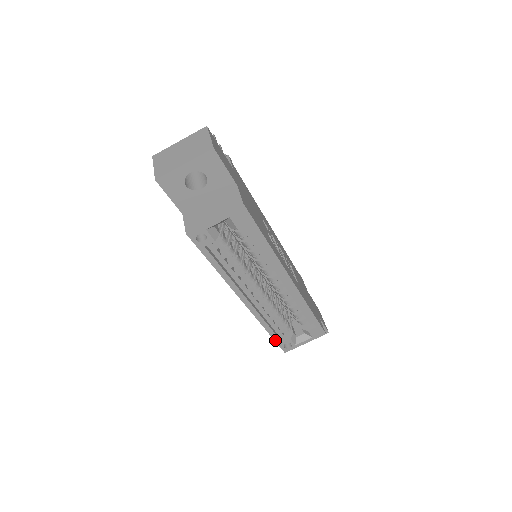
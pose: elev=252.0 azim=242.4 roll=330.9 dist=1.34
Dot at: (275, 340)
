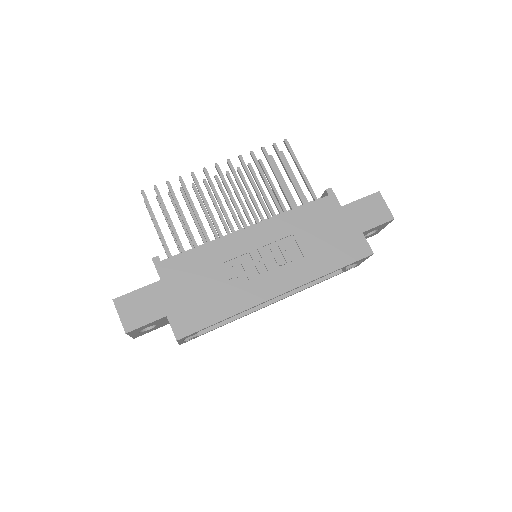
Dot at: occluded
